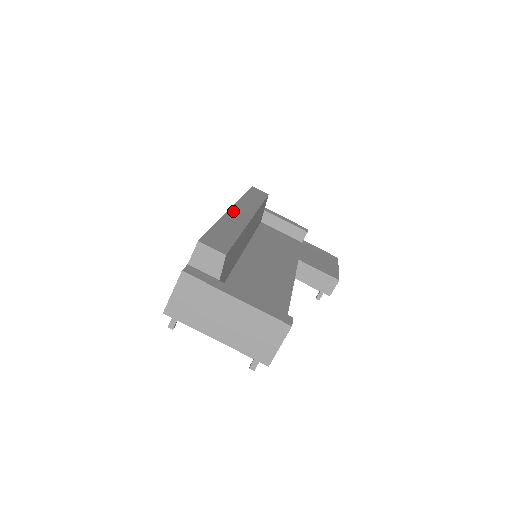
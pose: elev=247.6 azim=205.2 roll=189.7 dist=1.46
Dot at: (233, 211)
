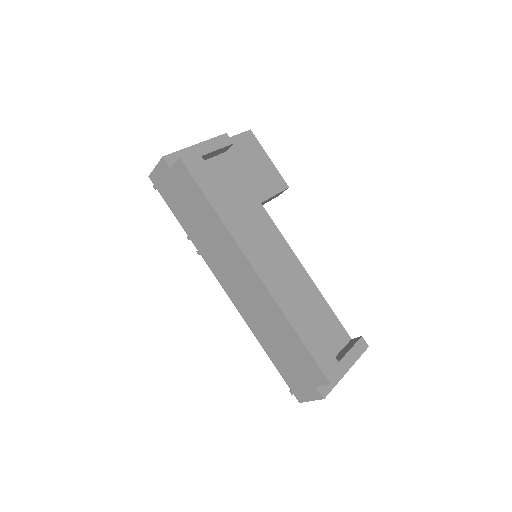
Dot at: (266, 282)
